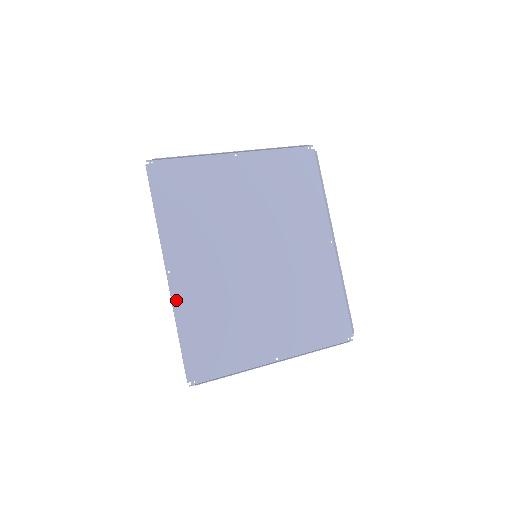
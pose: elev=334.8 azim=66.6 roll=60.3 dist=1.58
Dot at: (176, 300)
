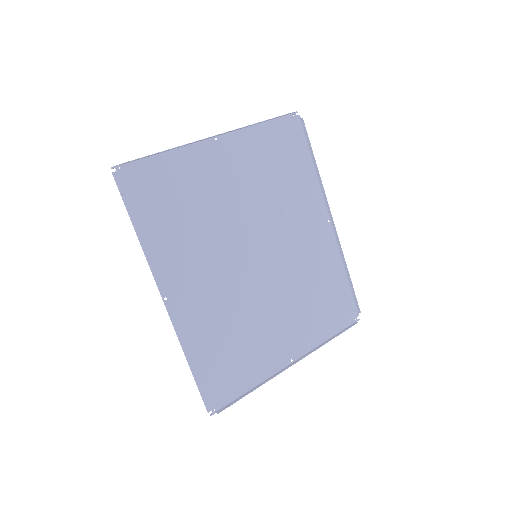
Dot at: (180, 328)
